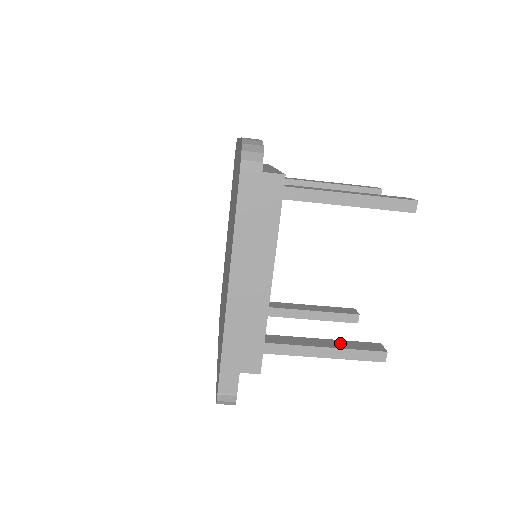
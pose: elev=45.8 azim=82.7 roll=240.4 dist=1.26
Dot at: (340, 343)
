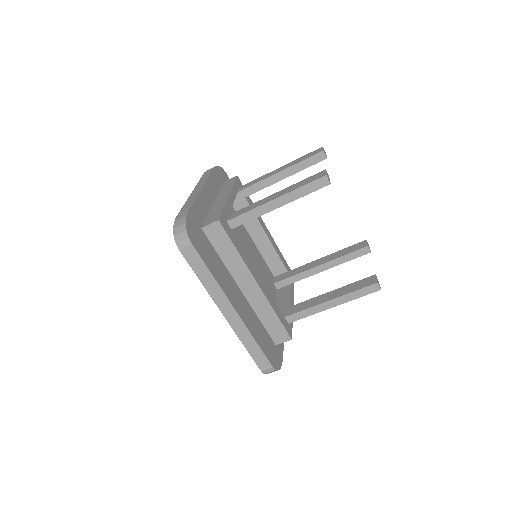
Dot at: (342, 290)
